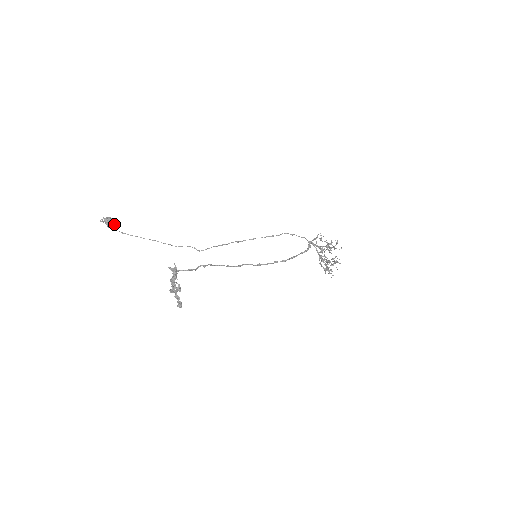
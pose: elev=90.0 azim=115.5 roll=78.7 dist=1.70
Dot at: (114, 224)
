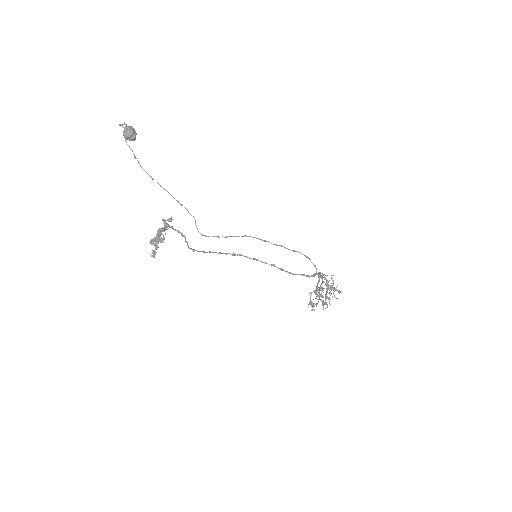
Dot at: (132, 139)
